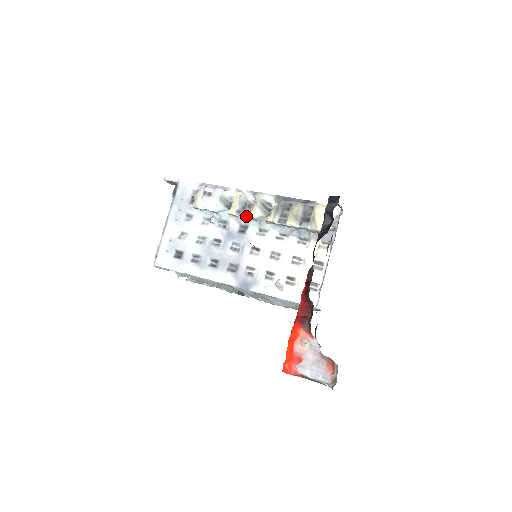
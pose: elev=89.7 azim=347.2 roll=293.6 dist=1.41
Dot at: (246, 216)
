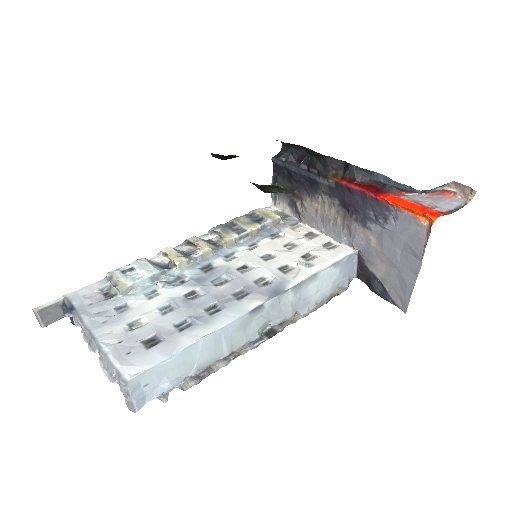
Dot at: (200, 252)
